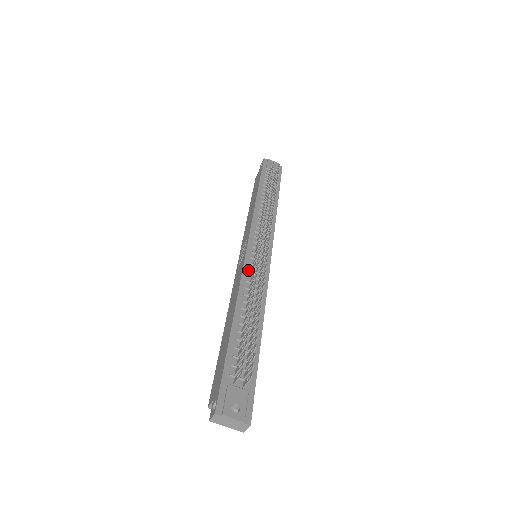
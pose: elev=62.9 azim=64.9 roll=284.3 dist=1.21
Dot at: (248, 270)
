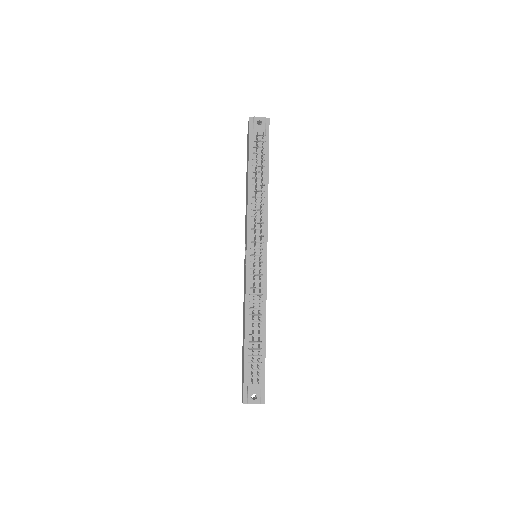
Dot at: (250, 282)
